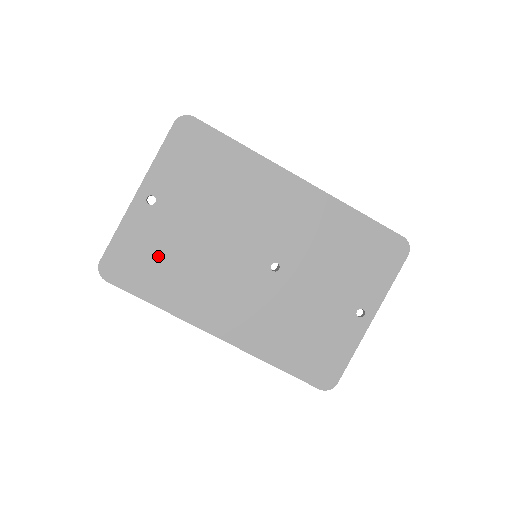
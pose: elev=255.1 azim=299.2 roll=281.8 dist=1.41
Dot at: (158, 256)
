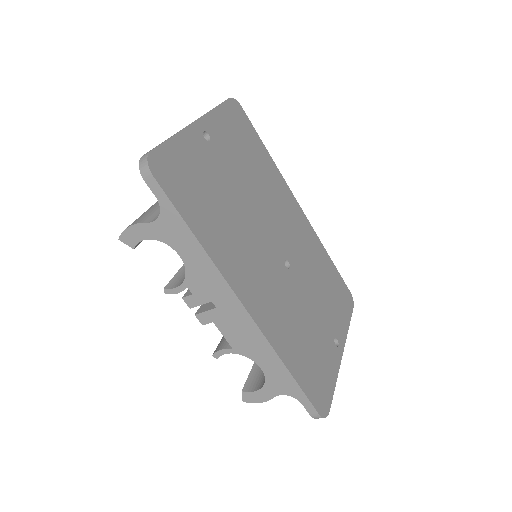
Dot at: (205, 188)
